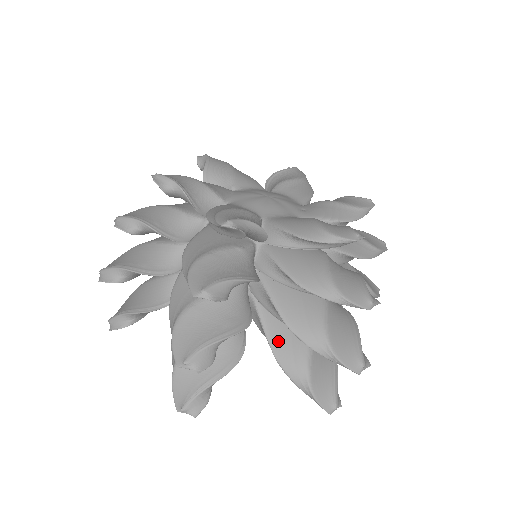
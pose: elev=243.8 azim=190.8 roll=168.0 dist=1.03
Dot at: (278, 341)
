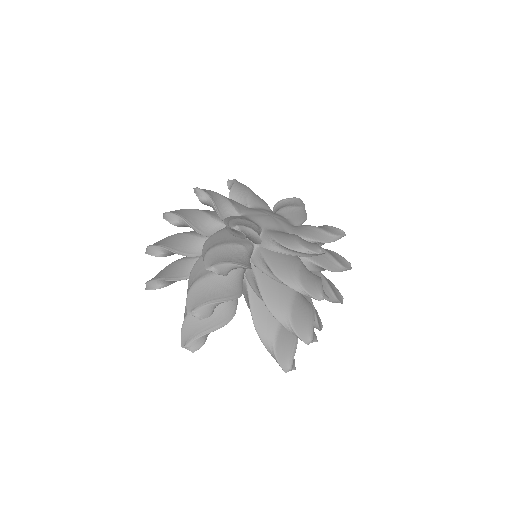
Dot at: occluded
